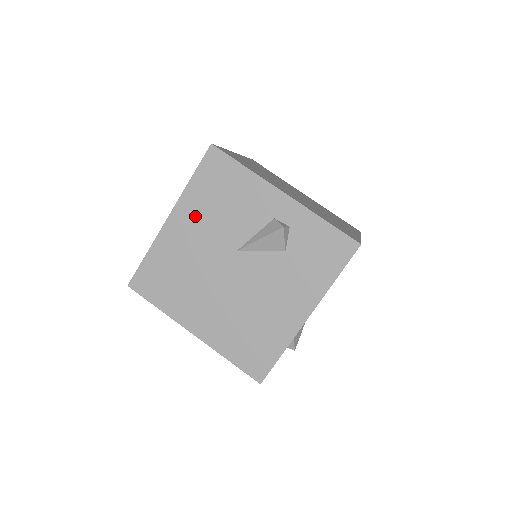
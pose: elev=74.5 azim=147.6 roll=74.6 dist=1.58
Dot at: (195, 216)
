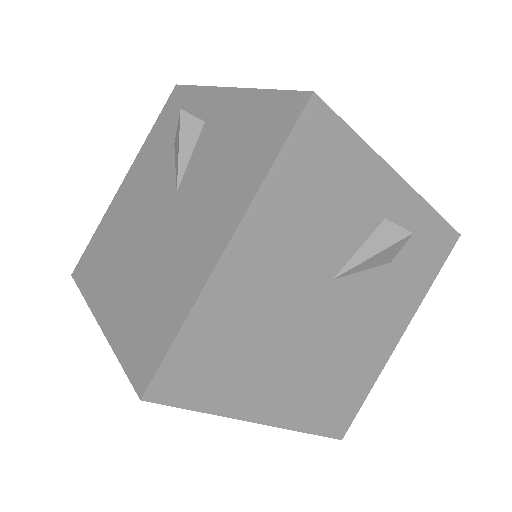
Dot at: (277, 235)
